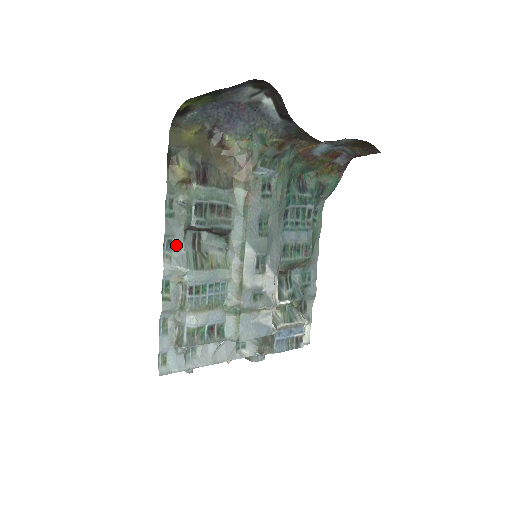
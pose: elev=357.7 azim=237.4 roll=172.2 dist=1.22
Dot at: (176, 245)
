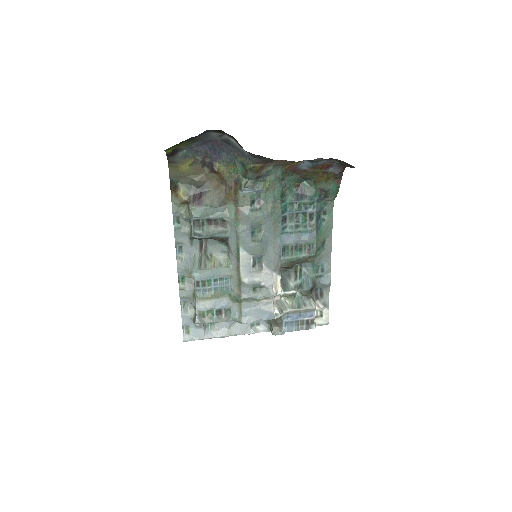
Dot at: (186, 250)
